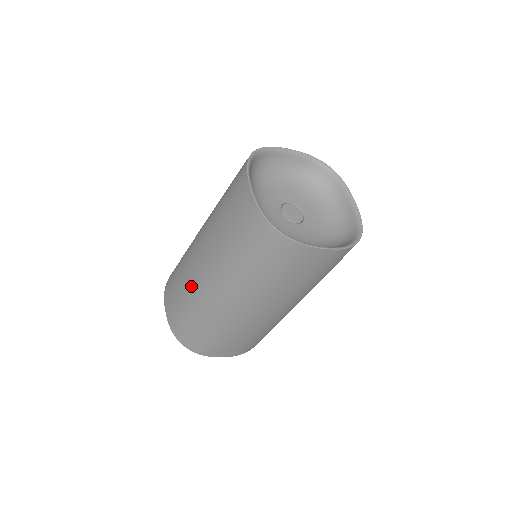
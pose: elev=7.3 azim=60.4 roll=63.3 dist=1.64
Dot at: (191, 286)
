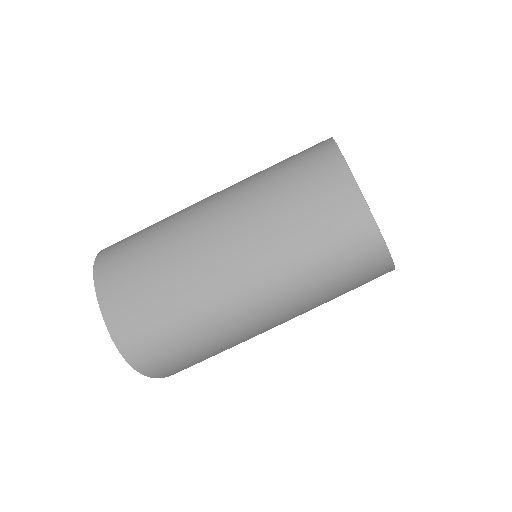
Dot at: (192, 287)
